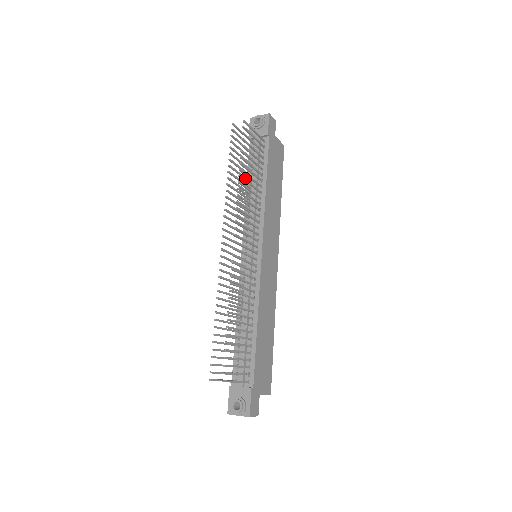
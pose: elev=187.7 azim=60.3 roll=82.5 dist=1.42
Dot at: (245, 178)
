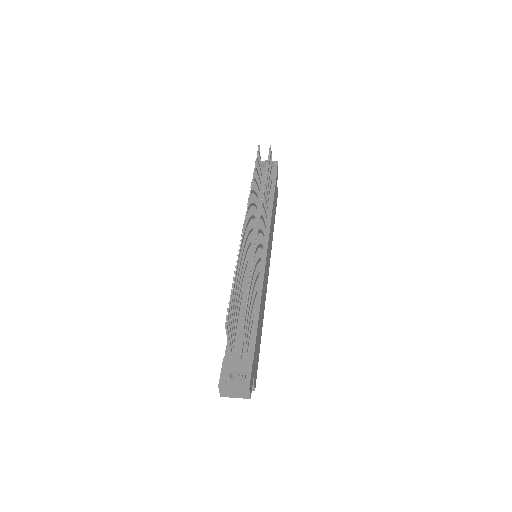
Dot at: occluded
